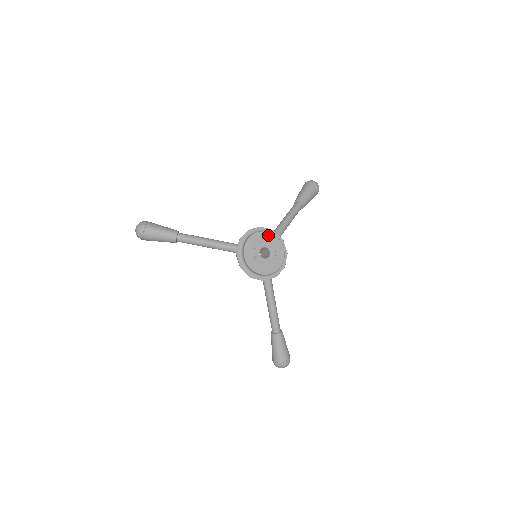
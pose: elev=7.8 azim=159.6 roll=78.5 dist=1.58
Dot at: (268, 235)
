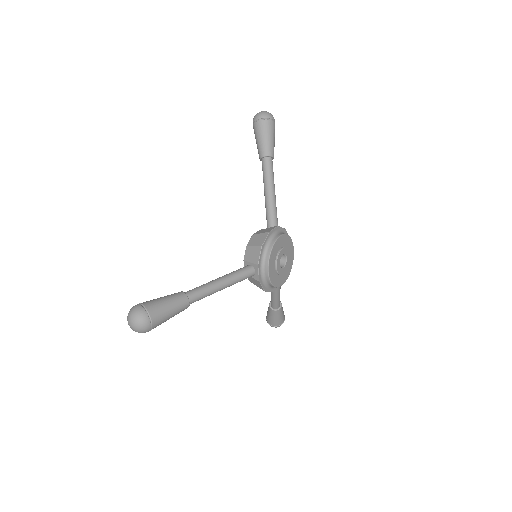
Dot at: (281, 239)
